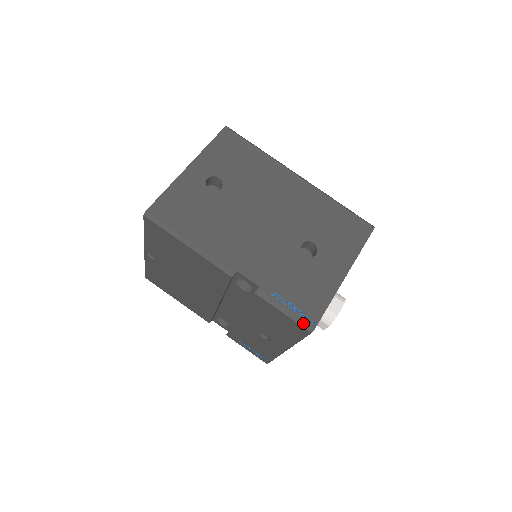
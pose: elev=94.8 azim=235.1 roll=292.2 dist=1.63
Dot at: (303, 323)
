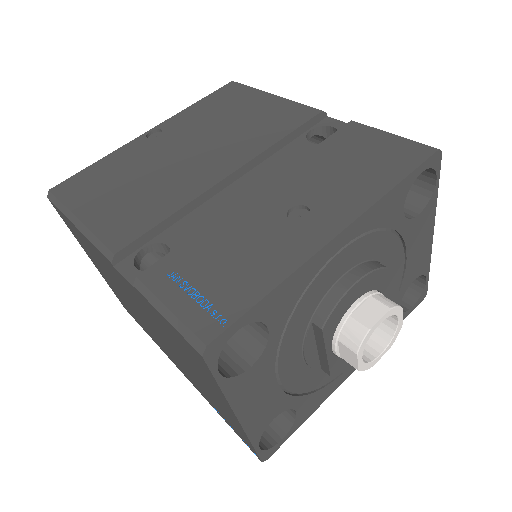
Dot at: (423, 145)
